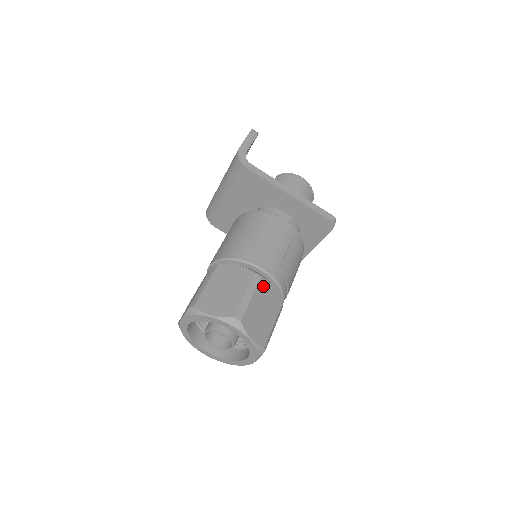
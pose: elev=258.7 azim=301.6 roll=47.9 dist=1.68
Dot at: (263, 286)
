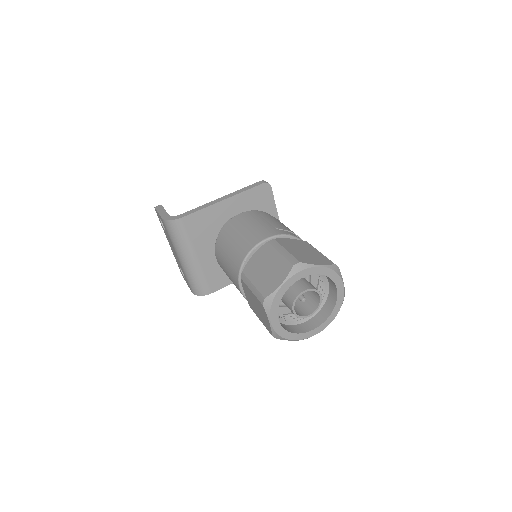
Dot at: (282, 242)
